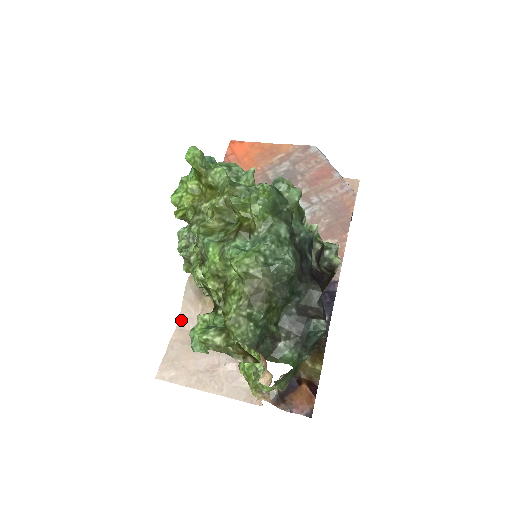
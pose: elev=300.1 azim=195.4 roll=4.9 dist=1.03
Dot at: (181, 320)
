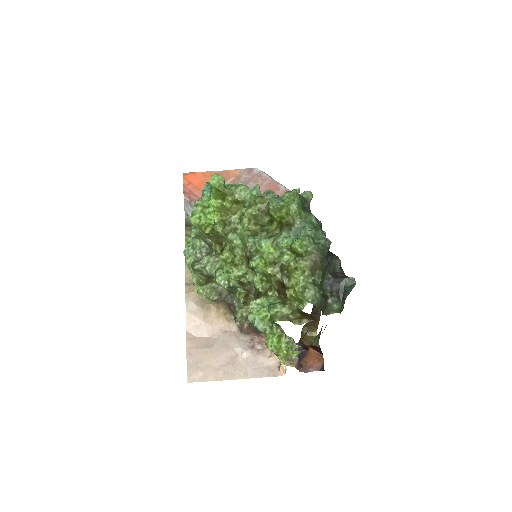
Dot at: (188, 330)
